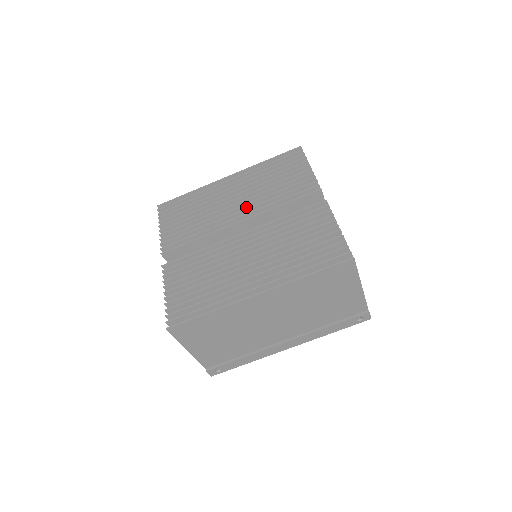
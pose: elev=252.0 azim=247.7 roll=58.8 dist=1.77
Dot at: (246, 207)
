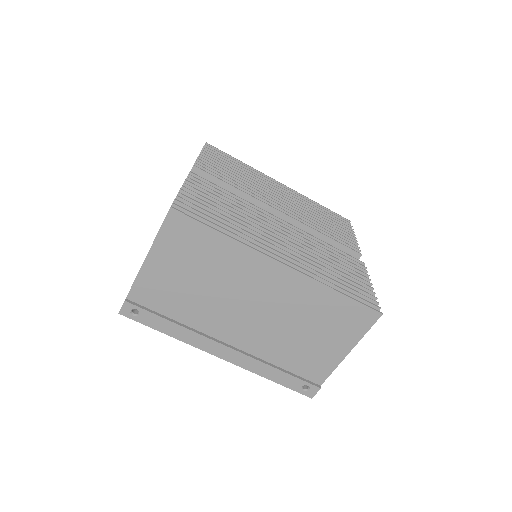
Dot at: occluded
